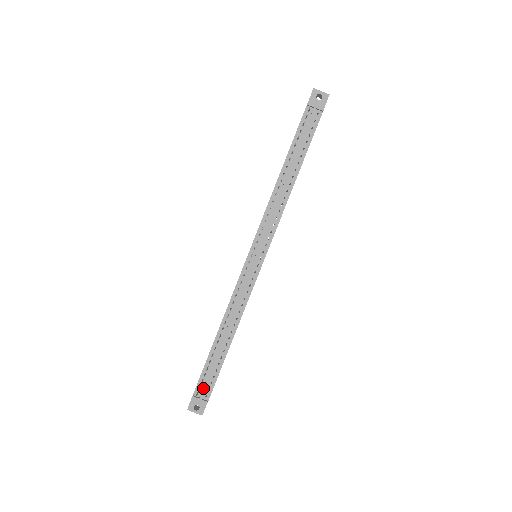
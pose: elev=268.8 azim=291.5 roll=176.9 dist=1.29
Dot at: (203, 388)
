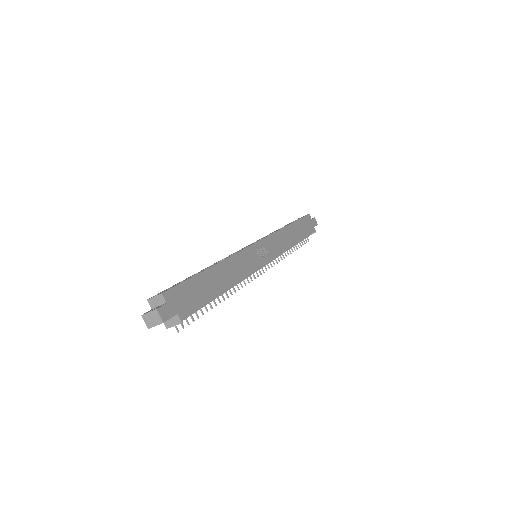
Dot at: occluded
